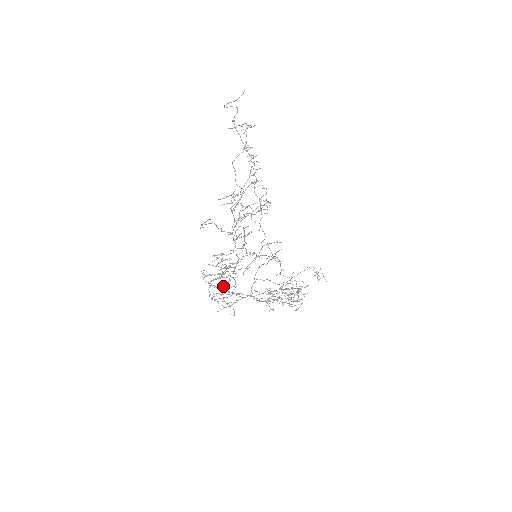
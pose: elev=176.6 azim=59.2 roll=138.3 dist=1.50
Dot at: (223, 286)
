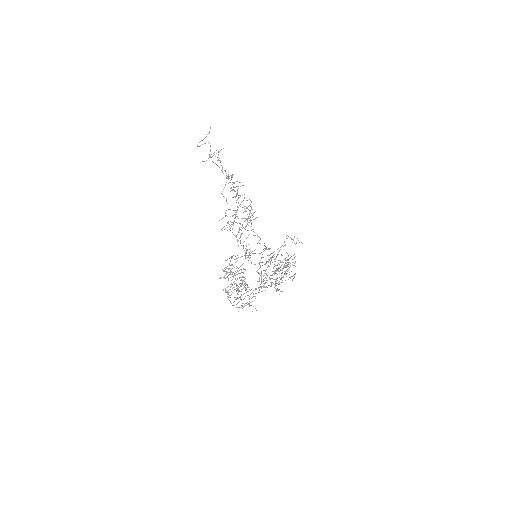
Dot at: (238, 291)
